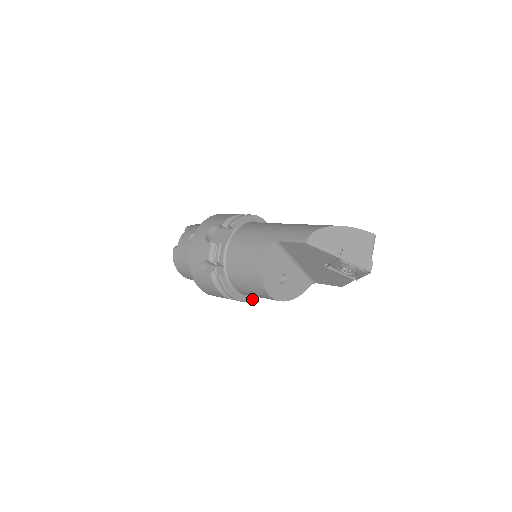
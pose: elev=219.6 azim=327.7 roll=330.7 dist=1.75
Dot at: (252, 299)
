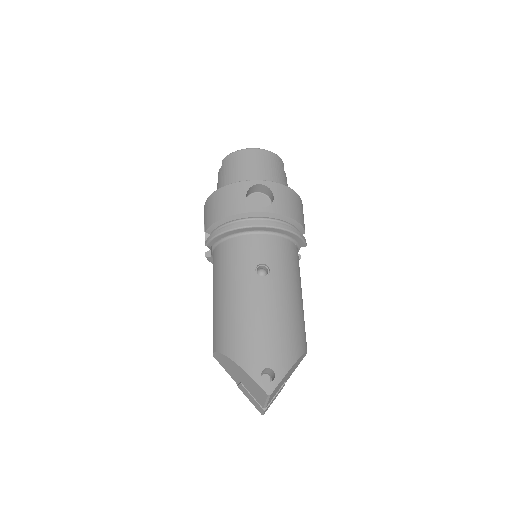
Dot at: occluded
